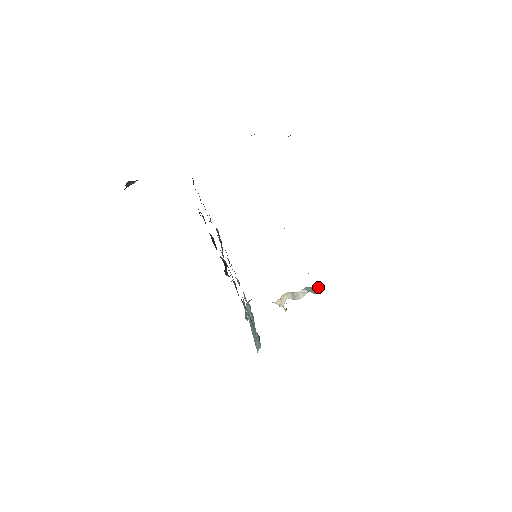
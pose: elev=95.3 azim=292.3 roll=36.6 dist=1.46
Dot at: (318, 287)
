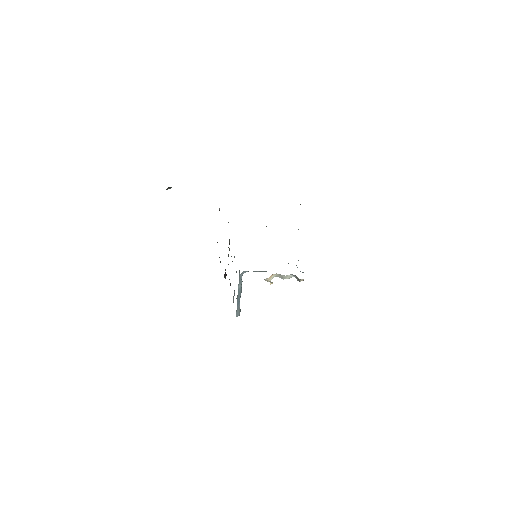
Dot at: (302, 279)
